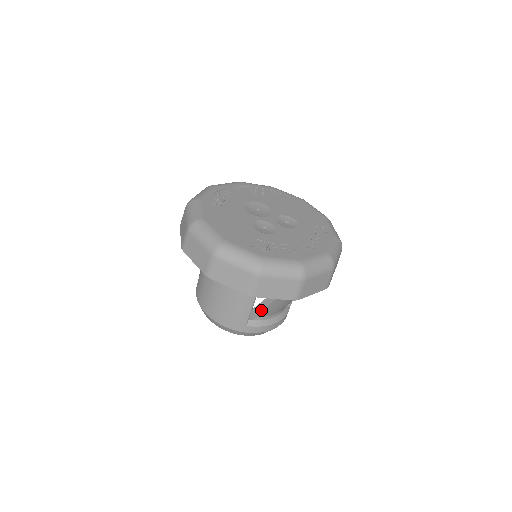
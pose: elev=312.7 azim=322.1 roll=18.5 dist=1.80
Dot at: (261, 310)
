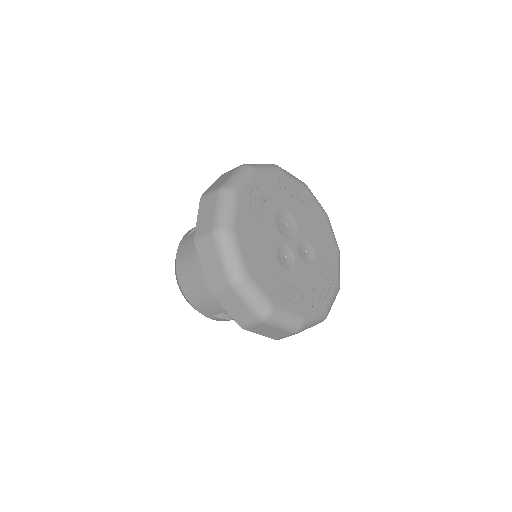
Dot at: occluded
